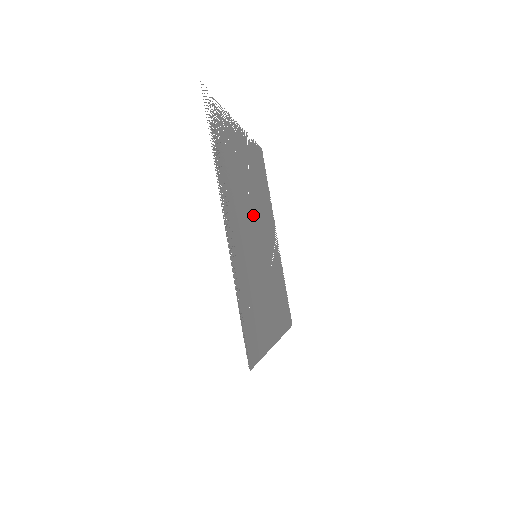
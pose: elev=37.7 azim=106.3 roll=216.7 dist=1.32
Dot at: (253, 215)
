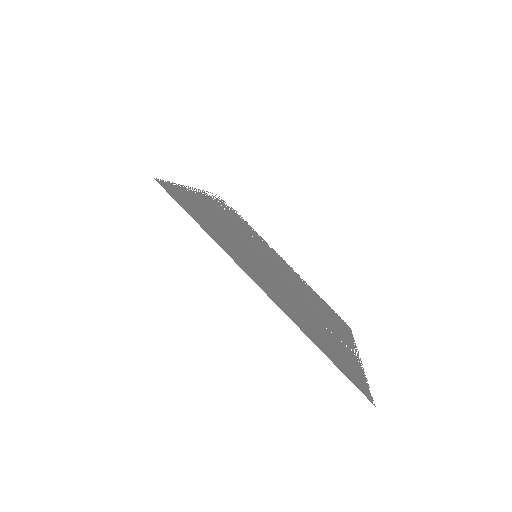
Dot at: (275, 266)
